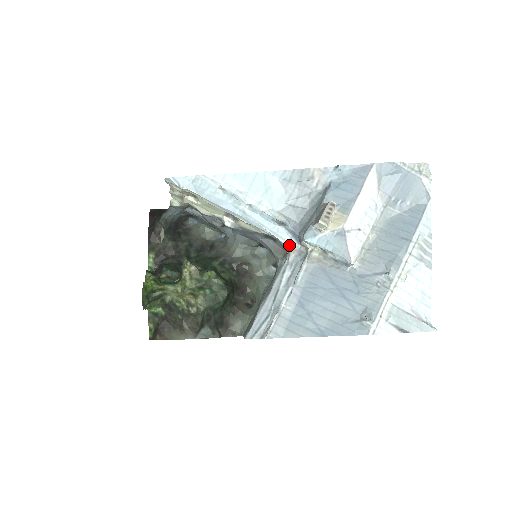
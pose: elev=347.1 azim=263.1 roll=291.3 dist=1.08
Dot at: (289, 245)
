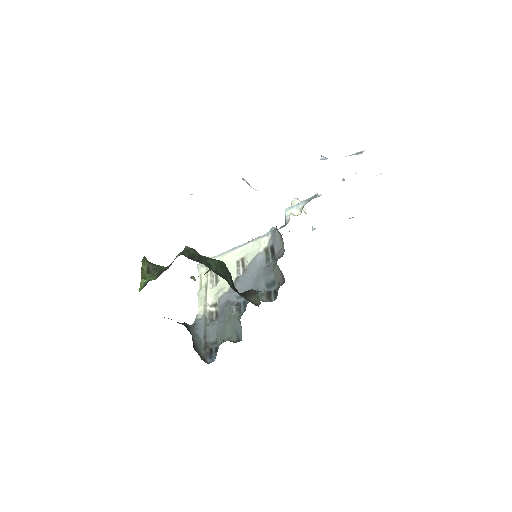
Dot at: occluded
